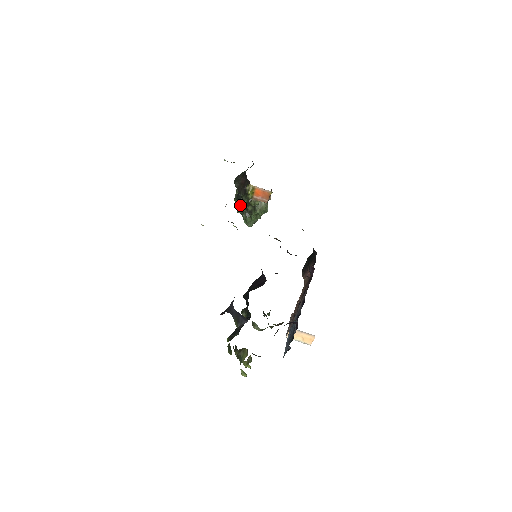
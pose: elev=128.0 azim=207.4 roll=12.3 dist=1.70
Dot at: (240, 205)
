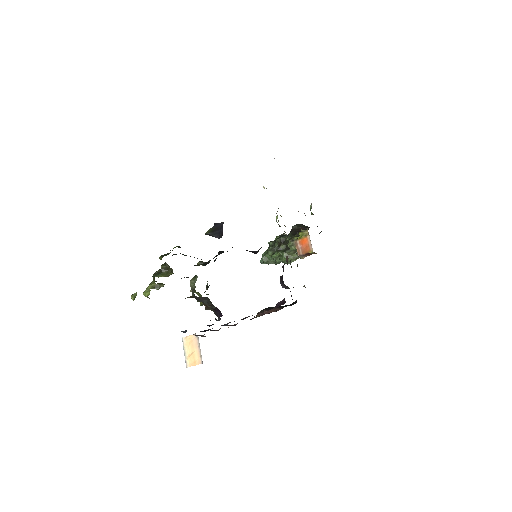
Dot at: occluded
